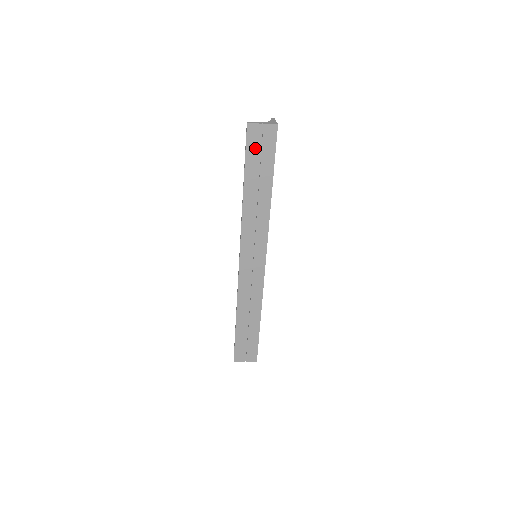
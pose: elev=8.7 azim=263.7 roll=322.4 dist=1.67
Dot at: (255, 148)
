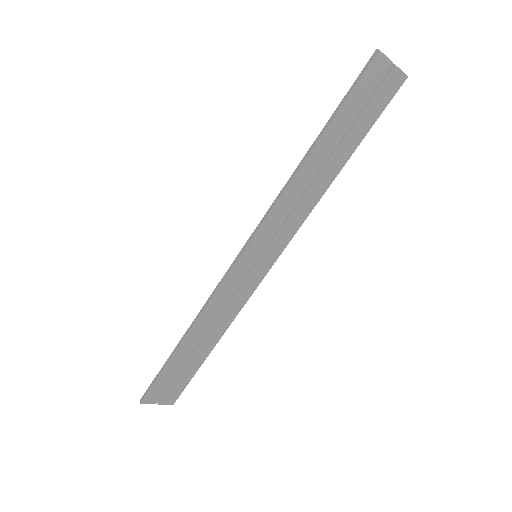
Dot at: (363, 96)
